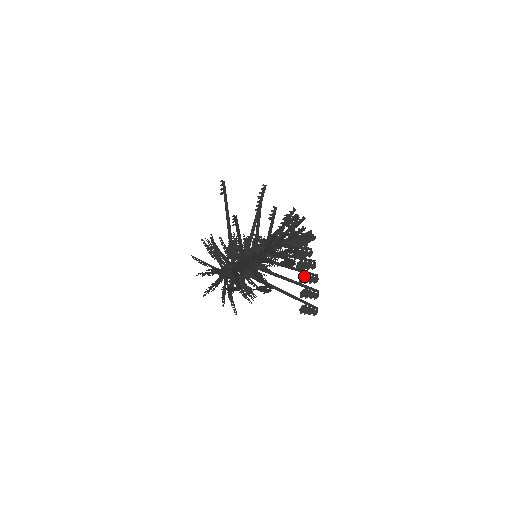
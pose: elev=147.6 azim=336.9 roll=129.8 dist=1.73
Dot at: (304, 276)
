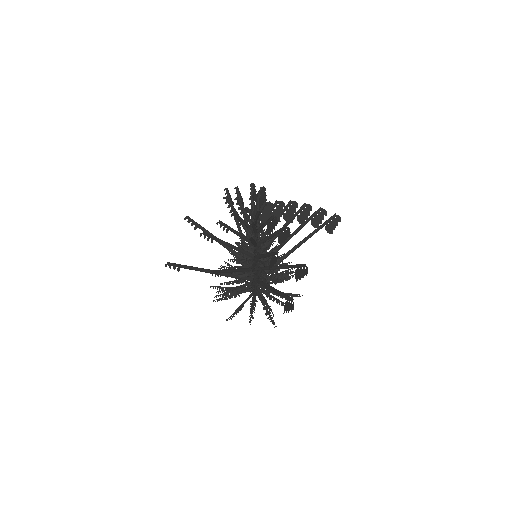
Dot at: (299, 217)
